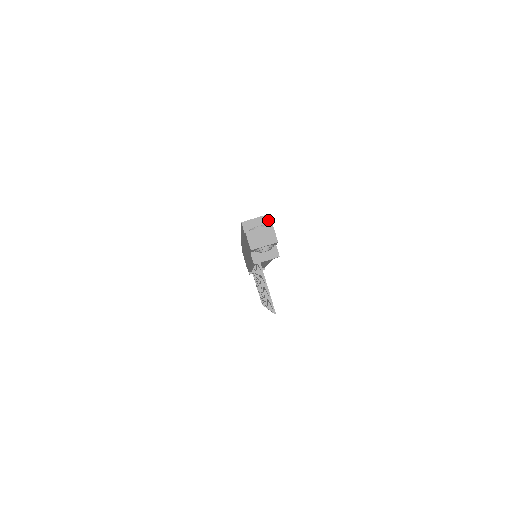
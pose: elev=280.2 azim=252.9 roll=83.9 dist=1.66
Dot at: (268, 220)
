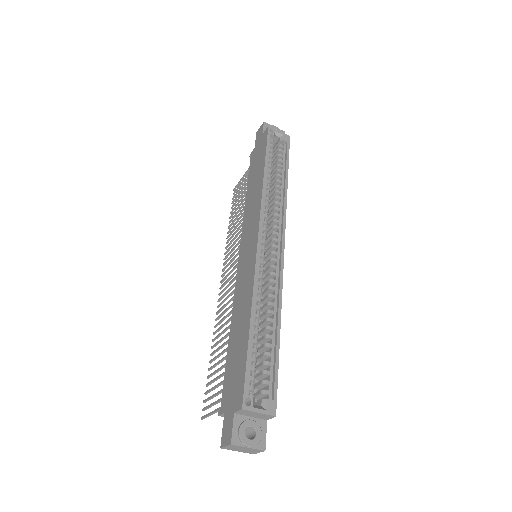
Dot at: (271, 418)
